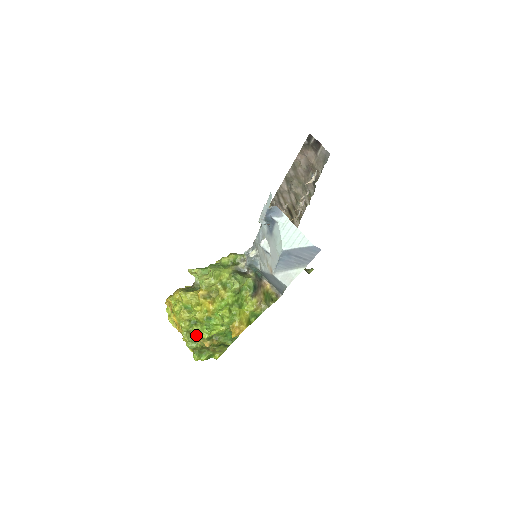
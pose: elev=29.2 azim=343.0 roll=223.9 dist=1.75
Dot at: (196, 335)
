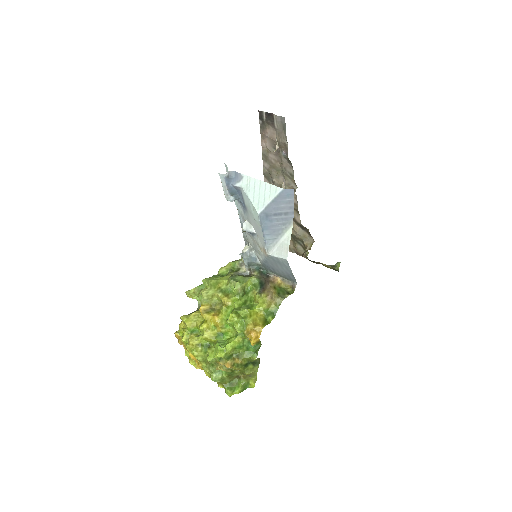
Dot at: (213, 359)
